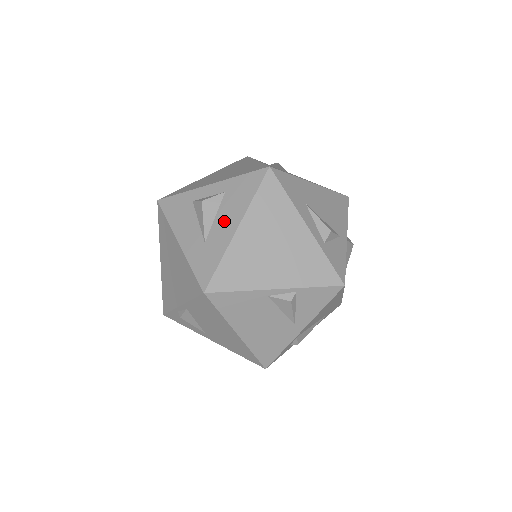
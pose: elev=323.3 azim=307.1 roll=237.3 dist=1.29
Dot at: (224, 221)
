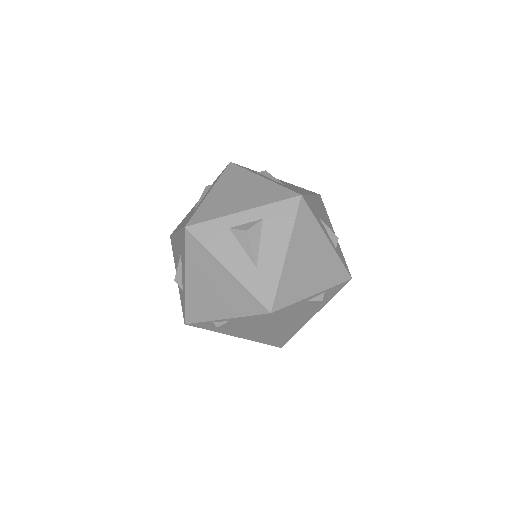
Dot at: (271, 247)
